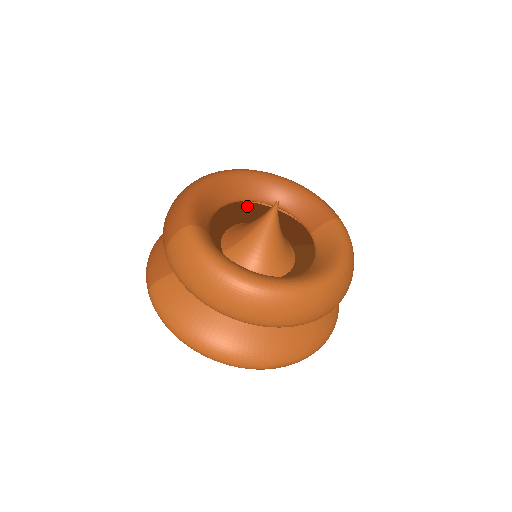
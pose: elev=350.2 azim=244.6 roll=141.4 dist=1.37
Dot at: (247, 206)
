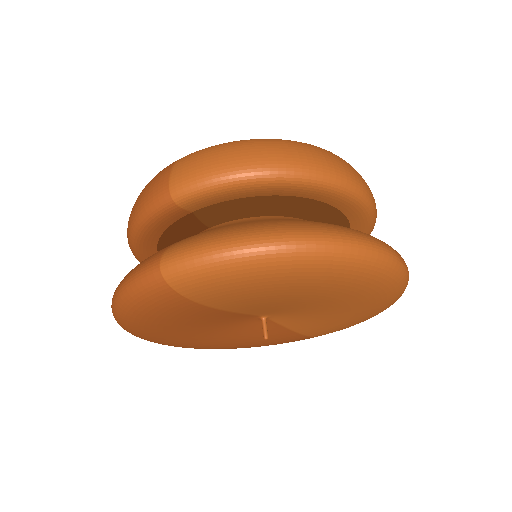
Dot at: occluded
